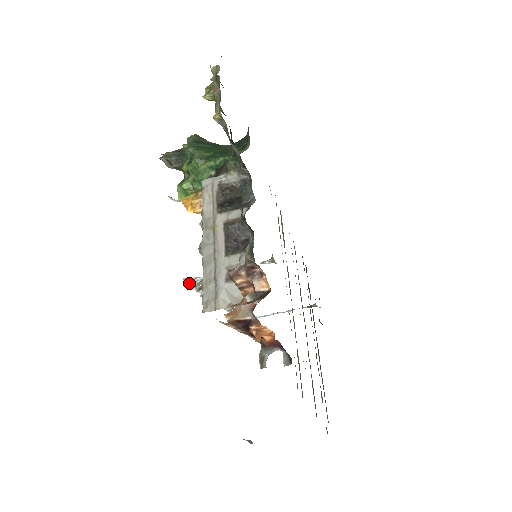
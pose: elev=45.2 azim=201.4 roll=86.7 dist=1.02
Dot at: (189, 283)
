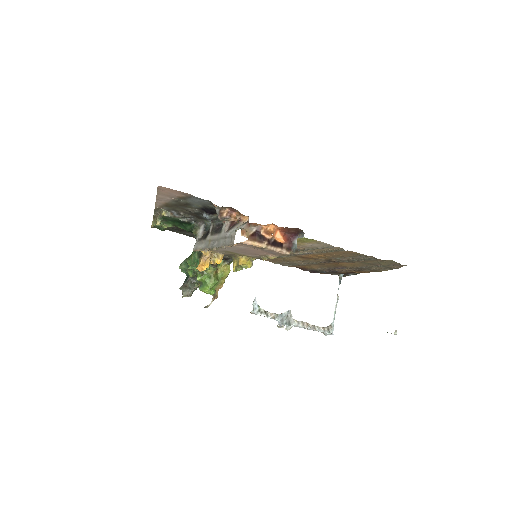
Dot at: (254, 310)
